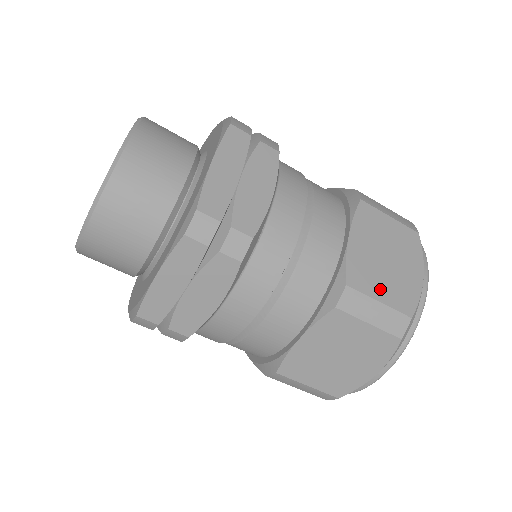
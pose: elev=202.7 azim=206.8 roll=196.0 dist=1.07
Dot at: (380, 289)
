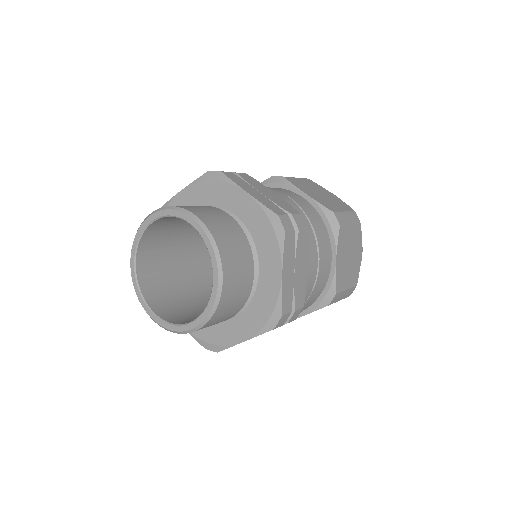
Dot at: (347, 281)
